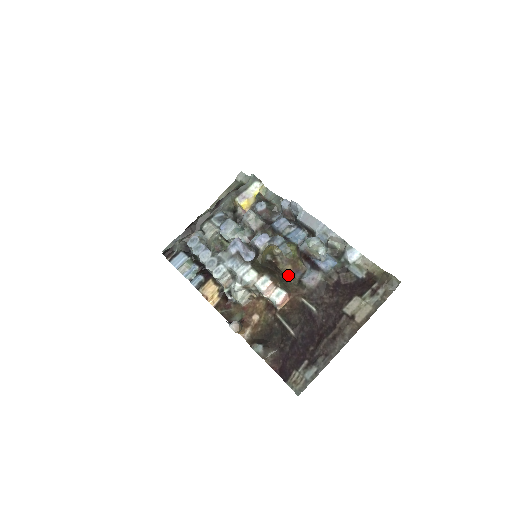
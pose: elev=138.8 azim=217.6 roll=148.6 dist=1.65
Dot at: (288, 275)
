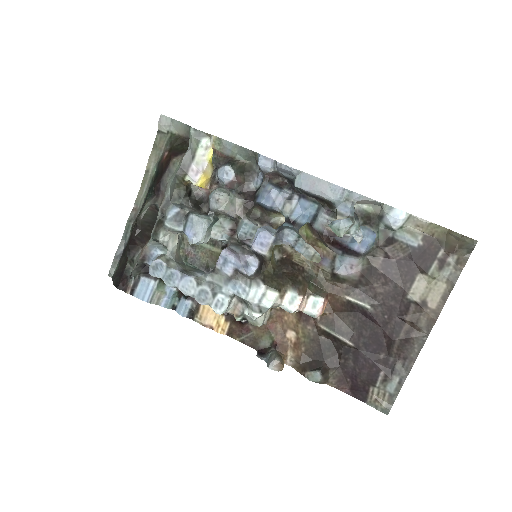
Dot at: (311, 267)
